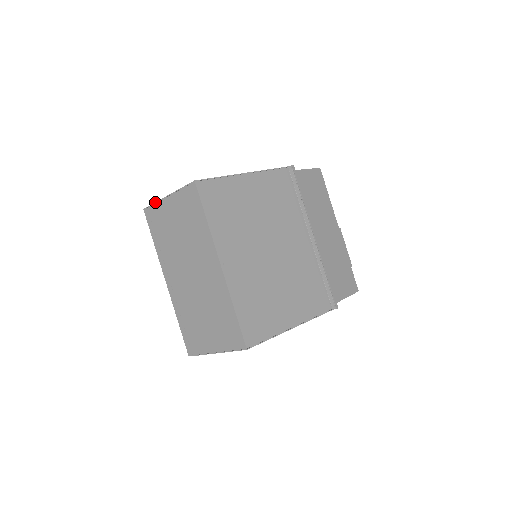
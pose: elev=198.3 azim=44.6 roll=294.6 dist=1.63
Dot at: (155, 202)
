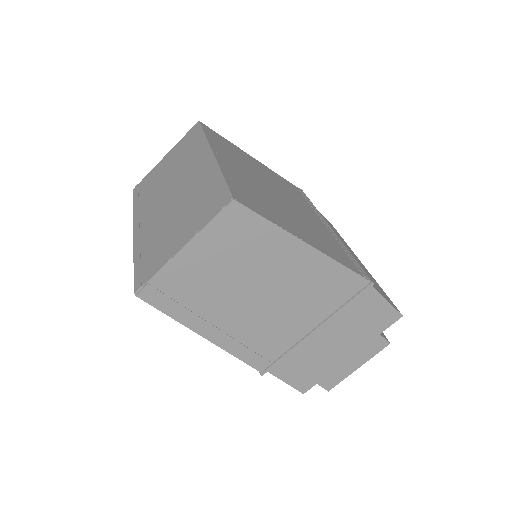
Dot at: (149, 172)
